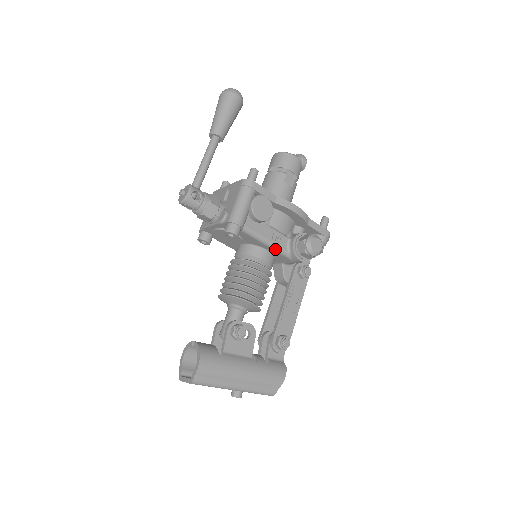
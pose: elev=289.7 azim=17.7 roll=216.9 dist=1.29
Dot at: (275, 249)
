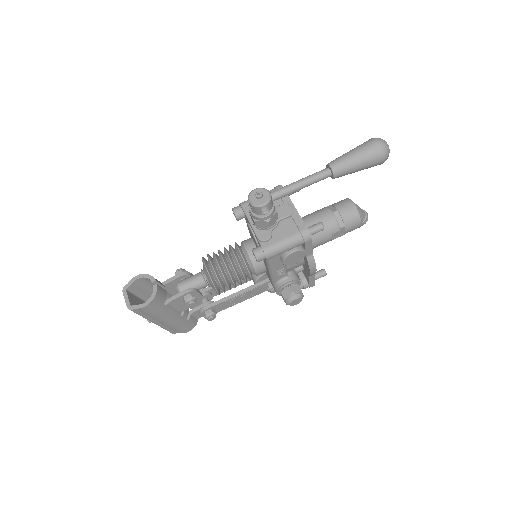
Dot at: (271, 276)
